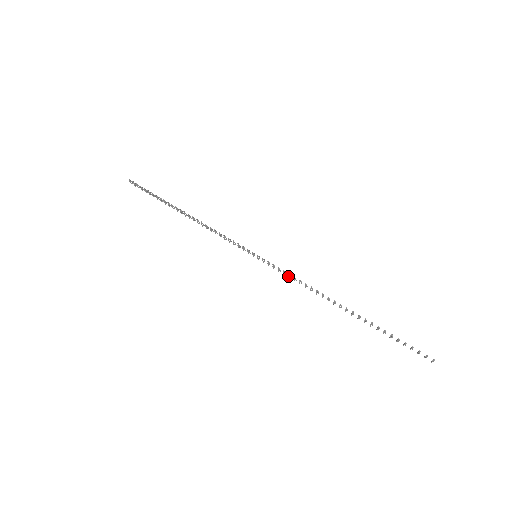
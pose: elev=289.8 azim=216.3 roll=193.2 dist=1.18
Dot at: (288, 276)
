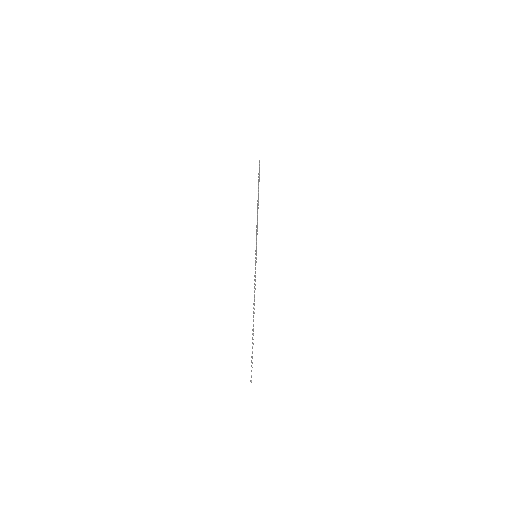
Dot at: (254, 280)
